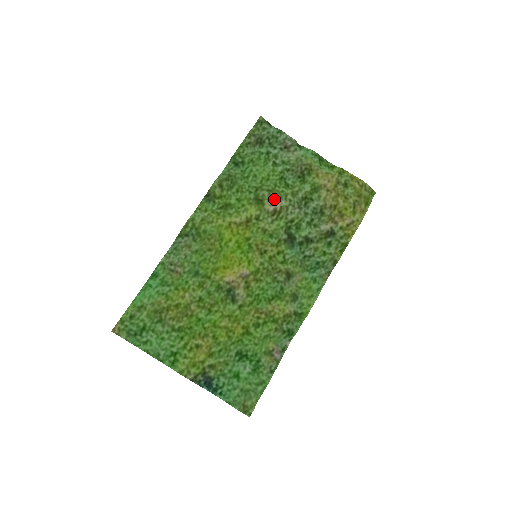
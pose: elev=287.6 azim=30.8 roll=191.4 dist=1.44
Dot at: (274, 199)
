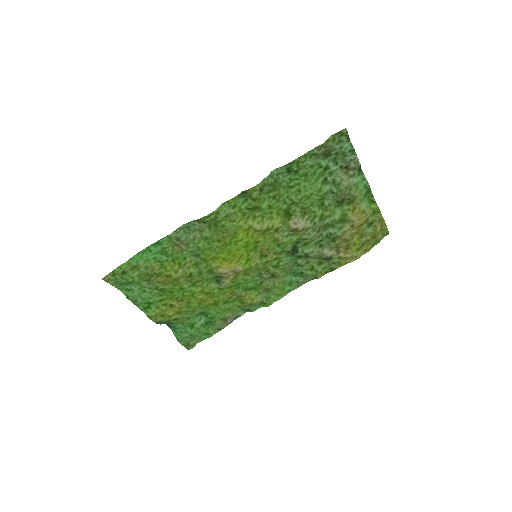
Dot at: (302, 216)
